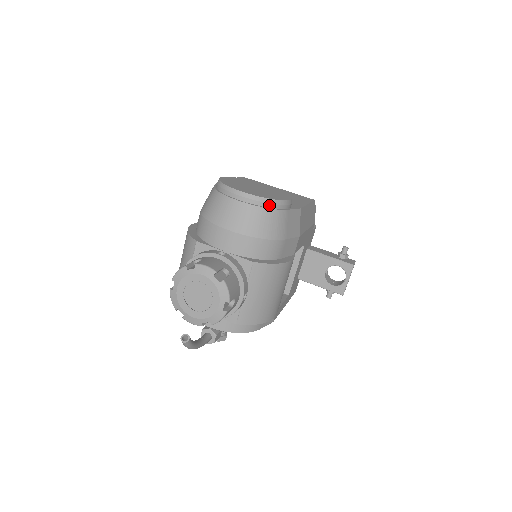
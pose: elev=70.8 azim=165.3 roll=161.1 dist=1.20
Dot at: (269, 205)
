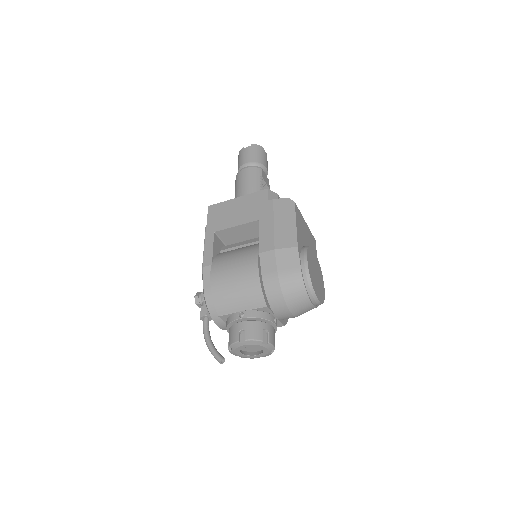
Dot at: occluded
